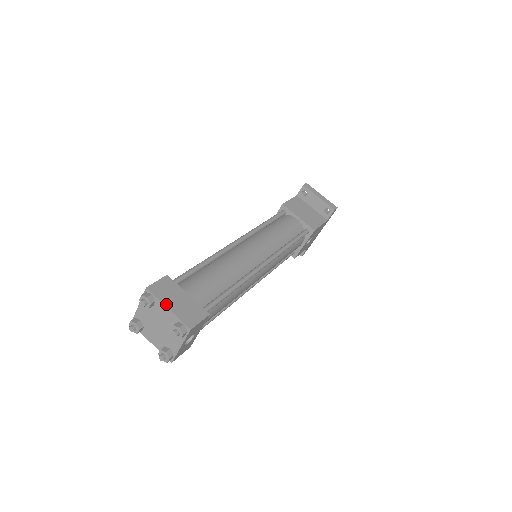
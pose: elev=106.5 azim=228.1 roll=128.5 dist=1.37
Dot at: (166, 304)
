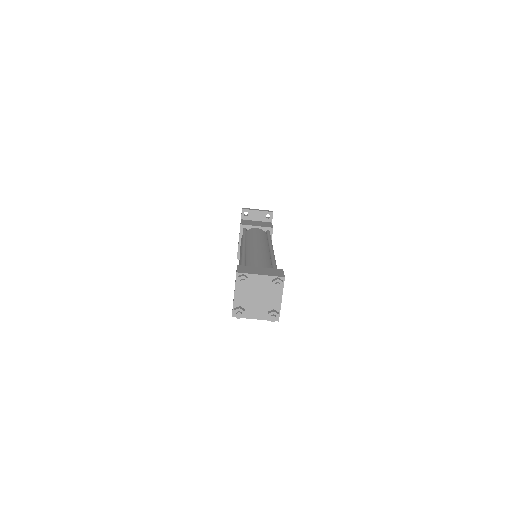
Dot at: (257, 274)
